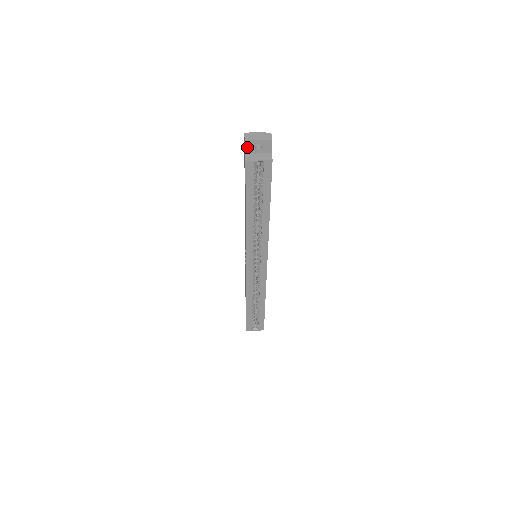
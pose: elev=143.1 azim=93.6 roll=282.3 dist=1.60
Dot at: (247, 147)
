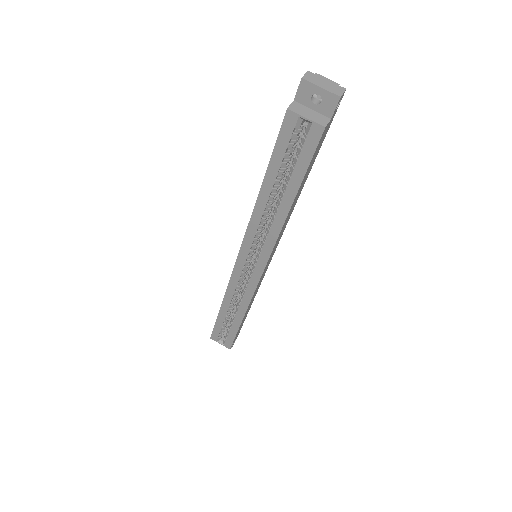
Dot at: (301, 91)
